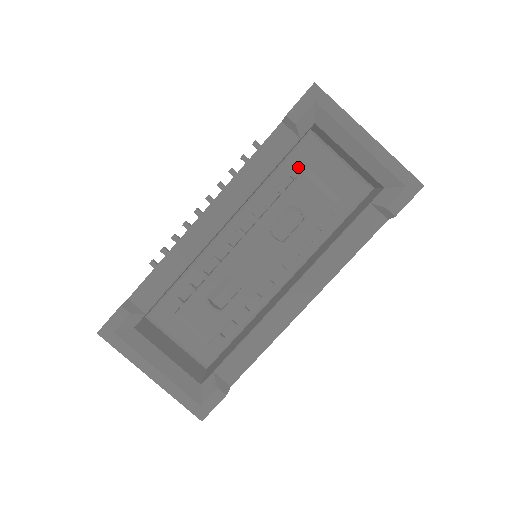
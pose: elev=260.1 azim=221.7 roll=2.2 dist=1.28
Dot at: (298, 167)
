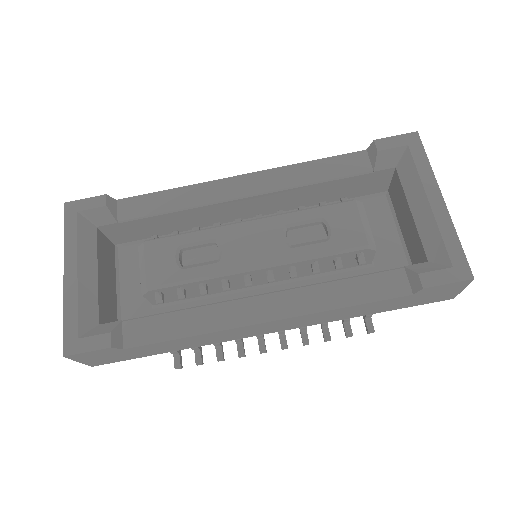
Dot at: occluded
